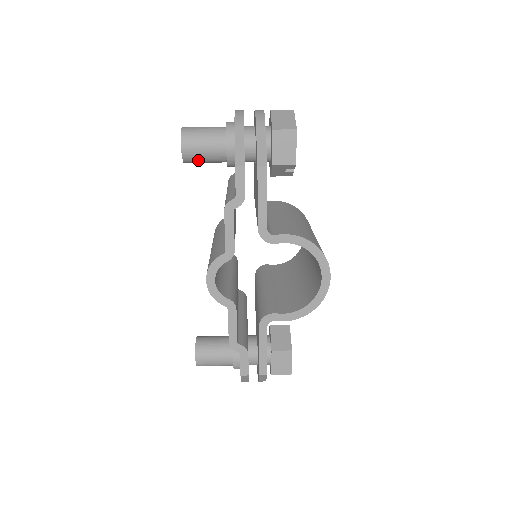
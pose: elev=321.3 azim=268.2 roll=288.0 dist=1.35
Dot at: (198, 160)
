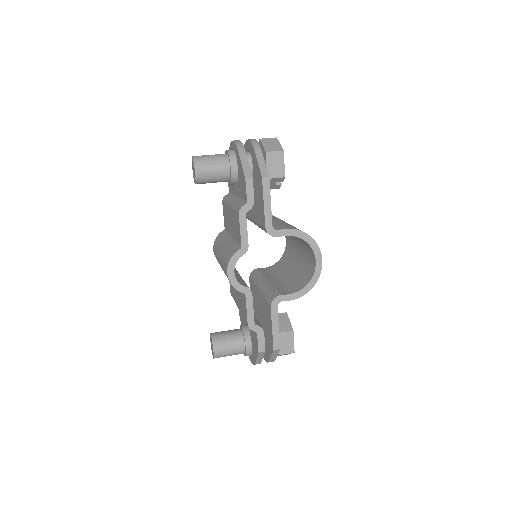
Dot at: (208, 181)
